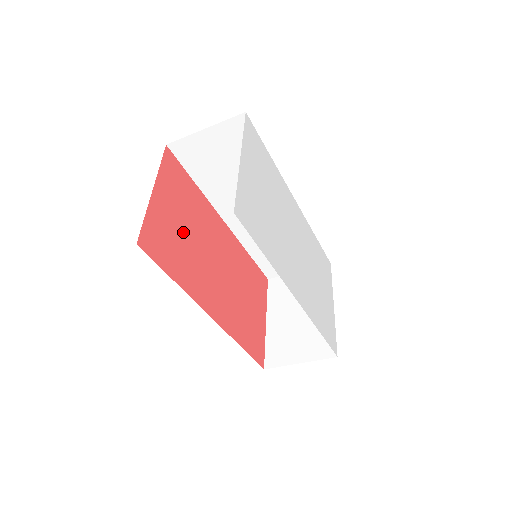
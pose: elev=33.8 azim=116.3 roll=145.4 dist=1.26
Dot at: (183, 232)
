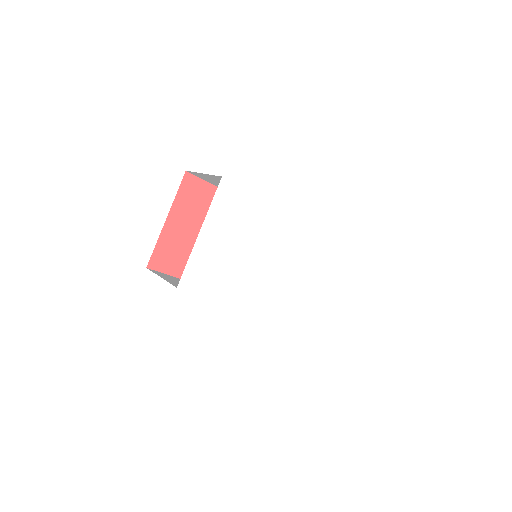
Dot at: occluded
